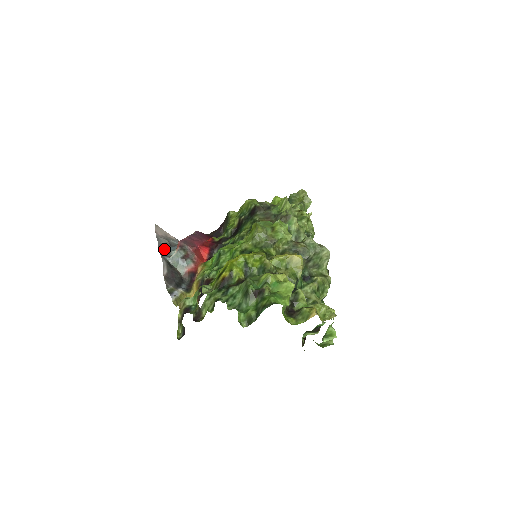
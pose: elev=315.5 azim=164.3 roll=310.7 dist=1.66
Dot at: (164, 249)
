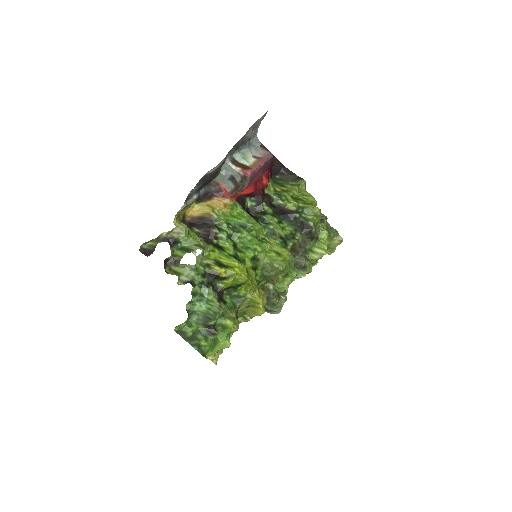
Dot at: (239, 144)
